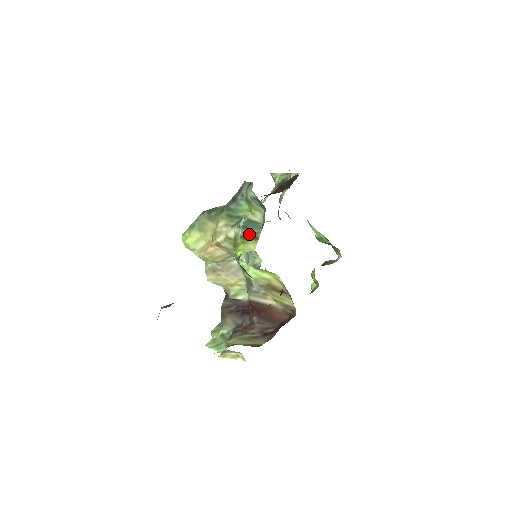
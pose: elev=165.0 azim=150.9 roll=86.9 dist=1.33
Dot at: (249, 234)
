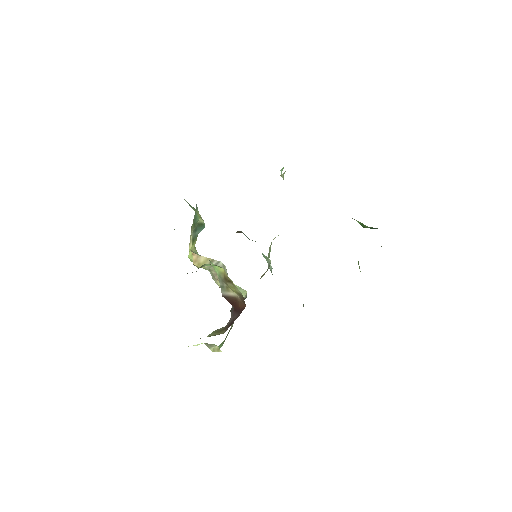
Dot at: (195, 236)
